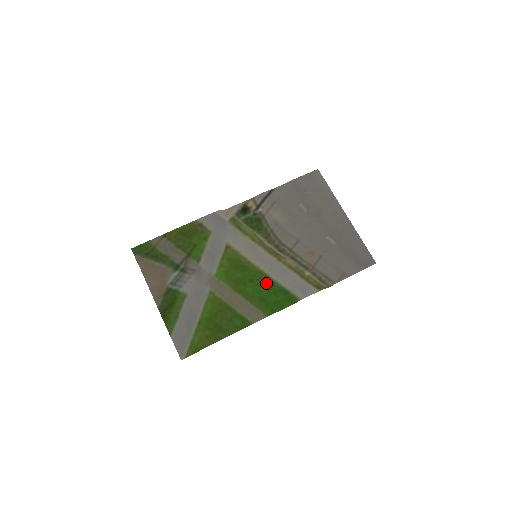
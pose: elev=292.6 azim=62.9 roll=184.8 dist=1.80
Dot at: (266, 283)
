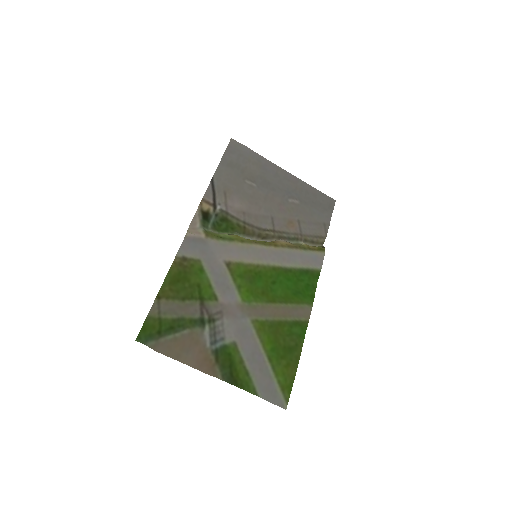
Dot at: (286, 275)
